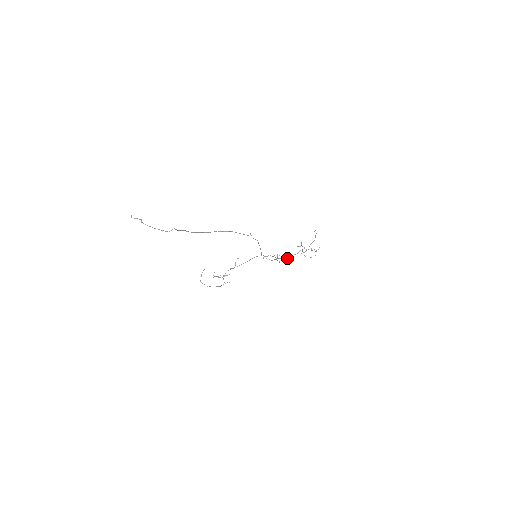
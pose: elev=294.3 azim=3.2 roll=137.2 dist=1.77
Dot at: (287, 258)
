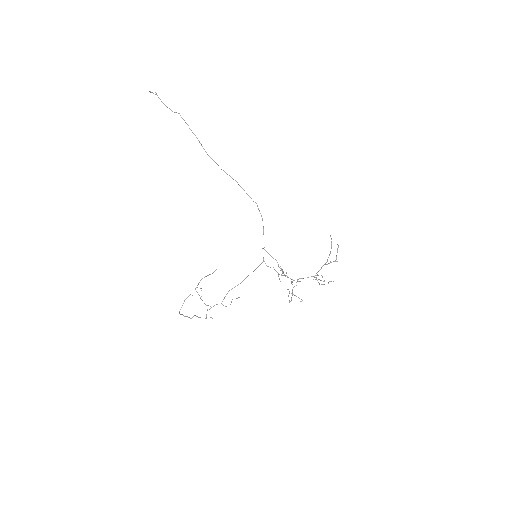
Dot at: occluded
